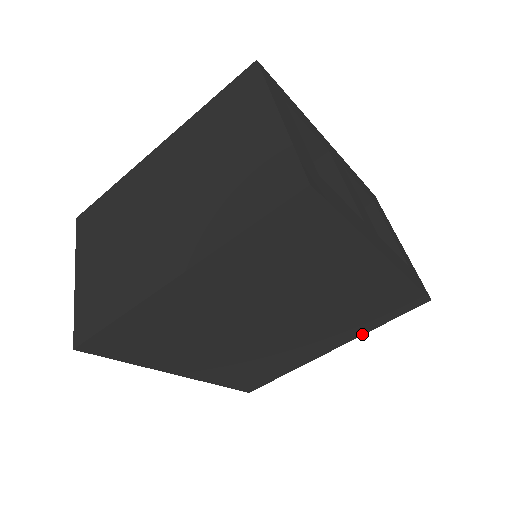
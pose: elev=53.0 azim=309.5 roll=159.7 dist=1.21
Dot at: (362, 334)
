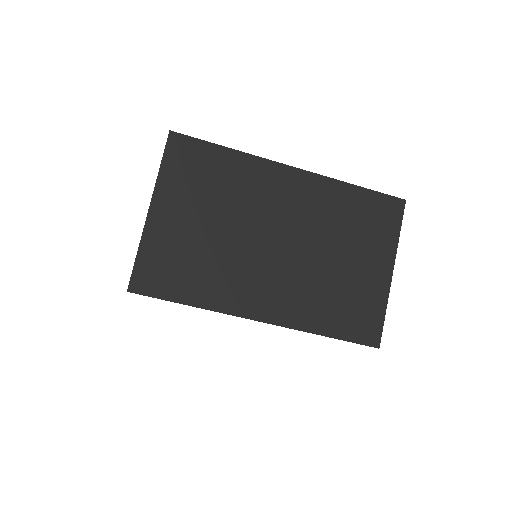
Dot at: occluded
